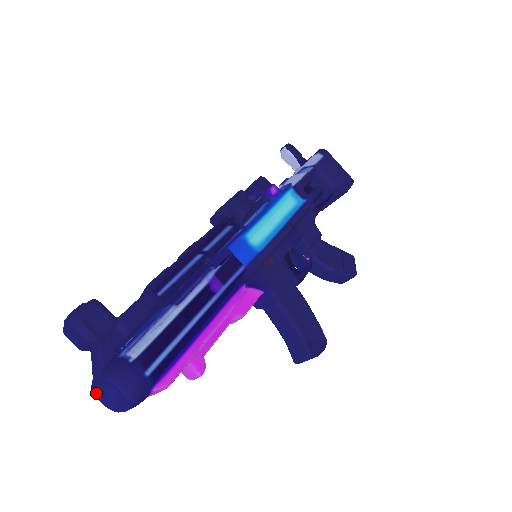
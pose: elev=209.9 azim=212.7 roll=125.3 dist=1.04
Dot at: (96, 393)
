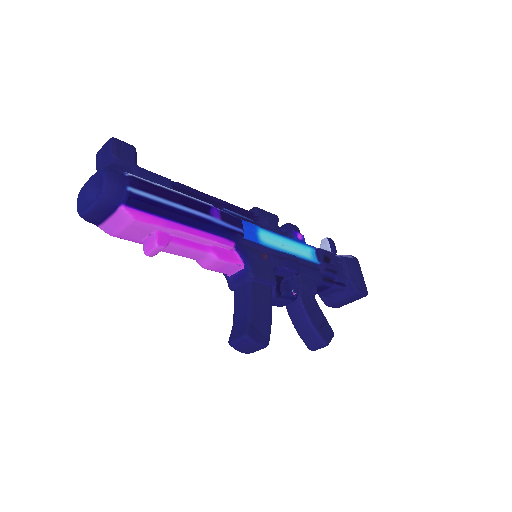
Dot at: (80, 195)
